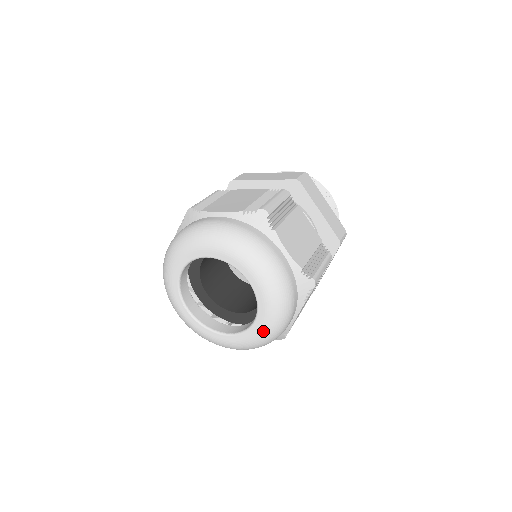
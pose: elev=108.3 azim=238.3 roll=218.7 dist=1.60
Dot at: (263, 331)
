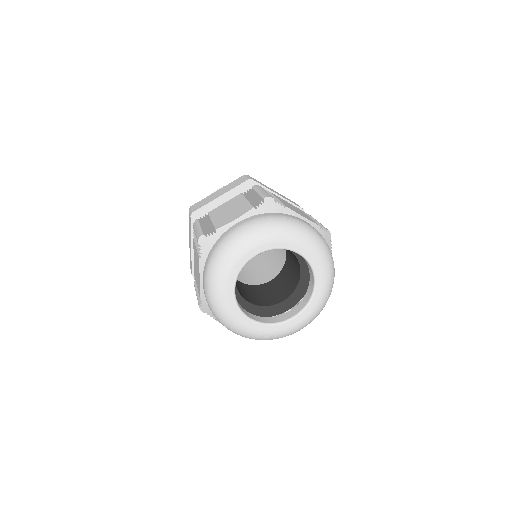
Dot at: (325, 289)
